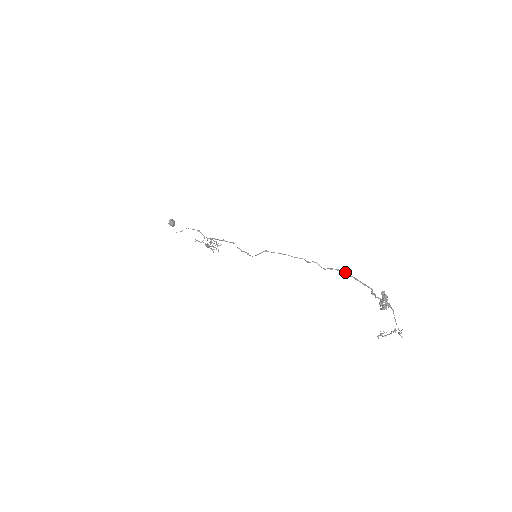
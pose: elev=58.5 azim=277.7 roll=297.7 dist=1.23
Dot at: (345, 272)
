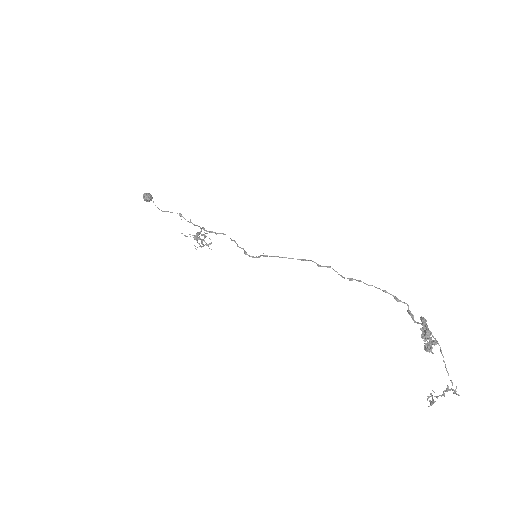
Dot at: (368, 285)
